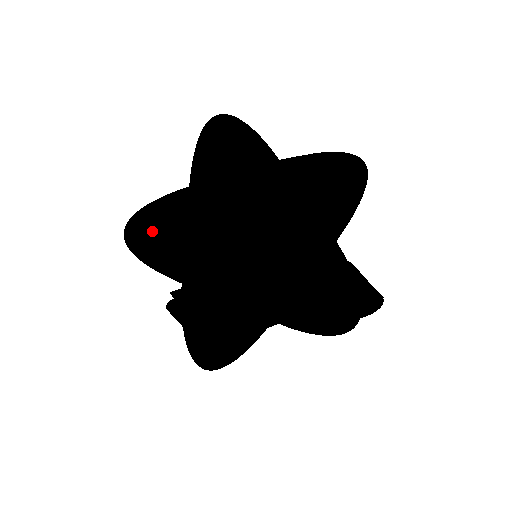
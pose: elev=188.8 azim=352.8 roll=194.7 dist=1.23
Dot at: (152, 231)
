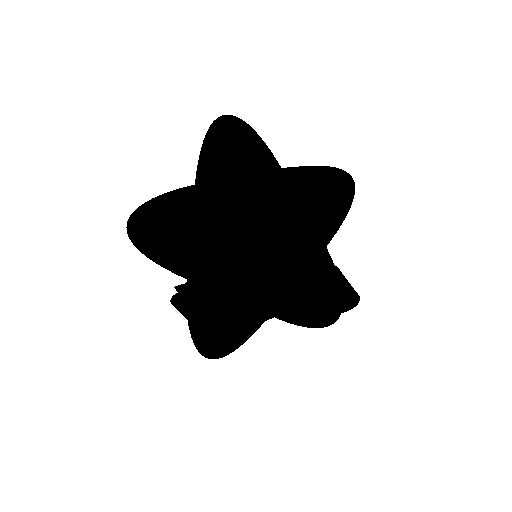
Dot at: (157, 226)
